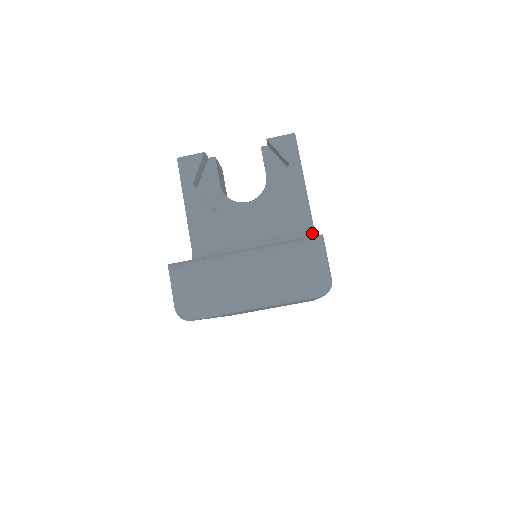
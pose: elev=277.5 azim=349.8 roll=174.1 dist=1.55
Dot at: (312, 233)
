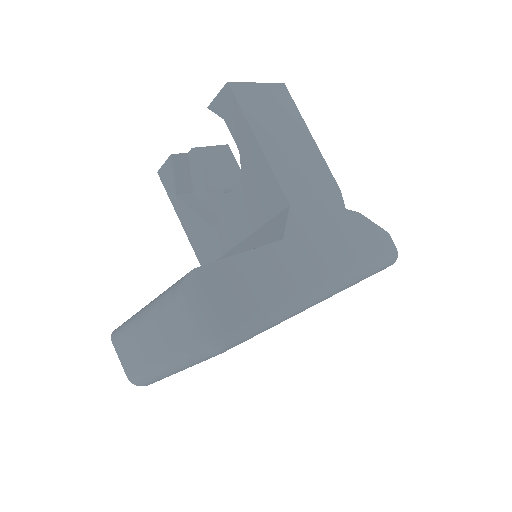
Dot at: (285, 215)
